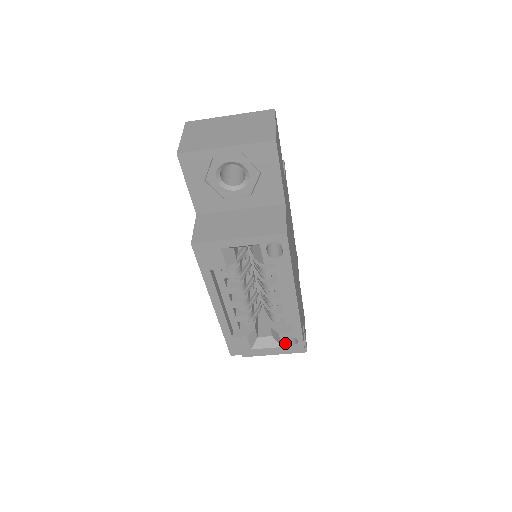
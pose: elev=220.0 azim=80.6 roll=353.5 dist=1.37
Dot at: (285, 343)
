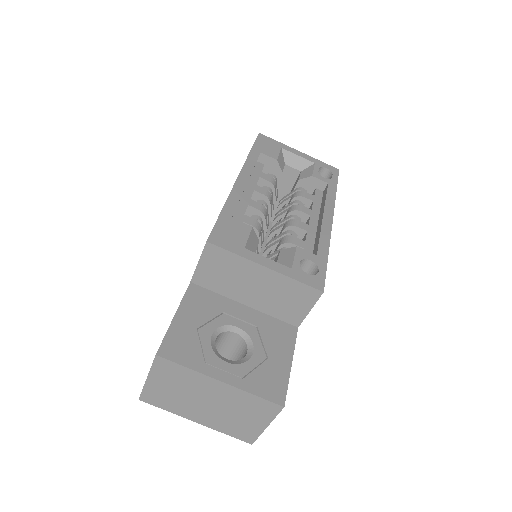
Dot at: (299, 265)
